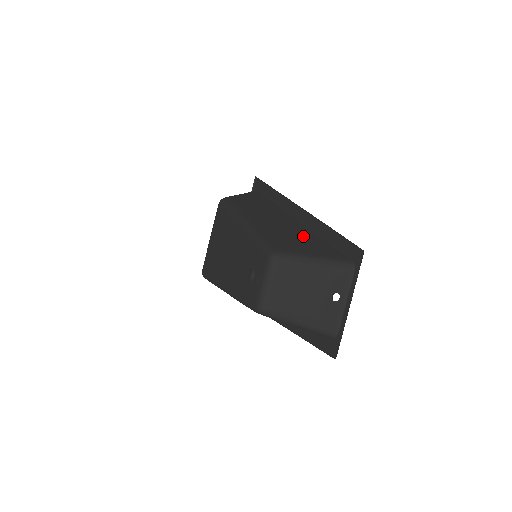
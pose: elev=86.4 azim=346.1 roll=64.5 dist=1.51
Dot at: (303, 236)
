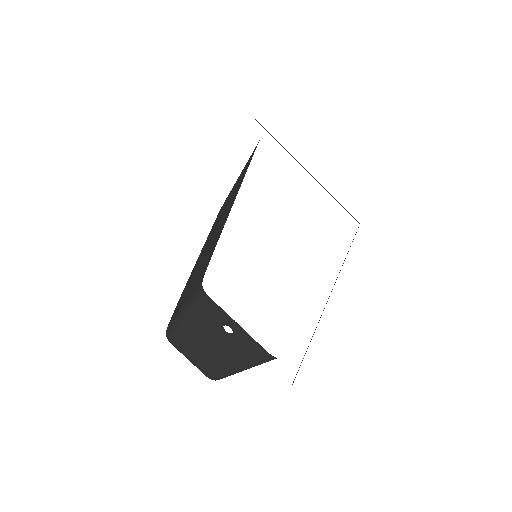
Dot at: (208, 252)
